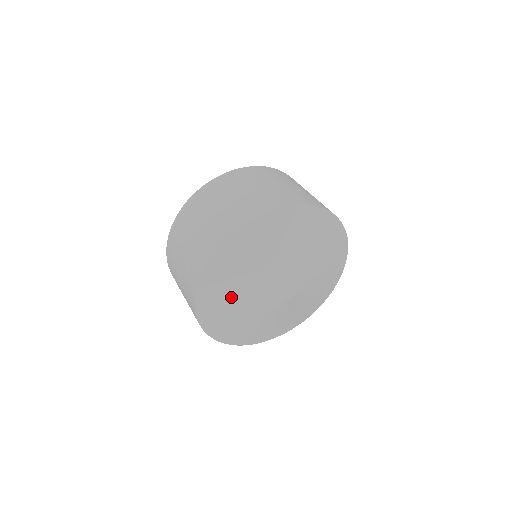
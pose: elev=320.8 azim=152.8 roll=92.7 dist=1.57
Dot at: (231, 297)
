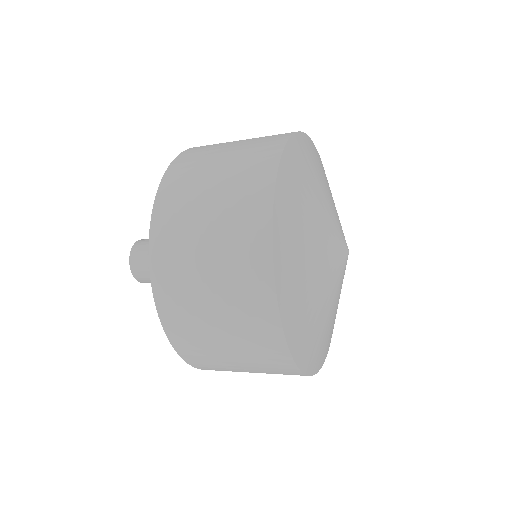
Dot at: (311, 185)
